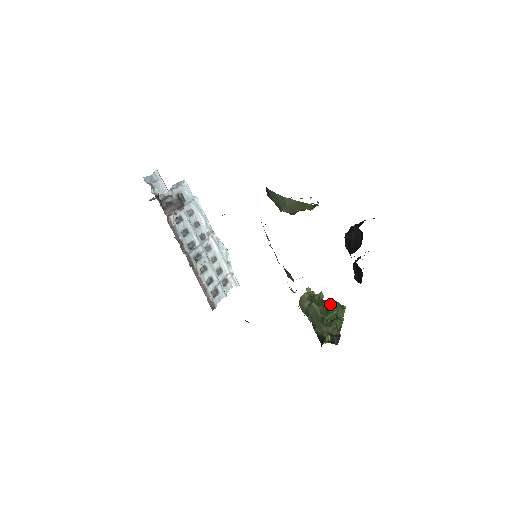
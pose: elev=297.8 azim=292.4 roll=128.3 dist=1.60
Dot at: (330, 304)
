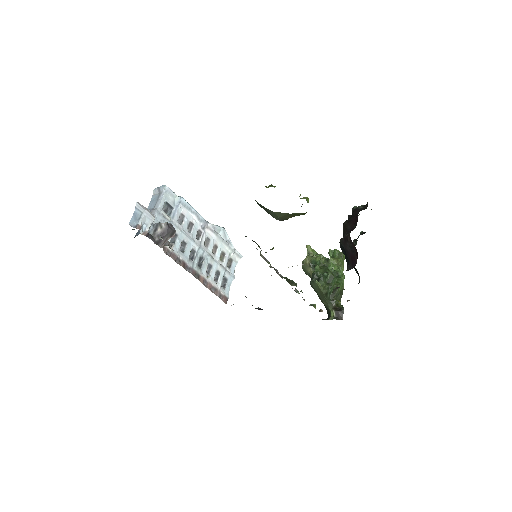
Dot at: (331, 275)
